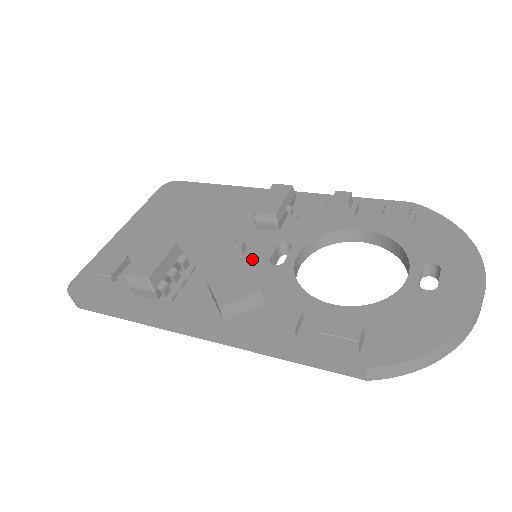
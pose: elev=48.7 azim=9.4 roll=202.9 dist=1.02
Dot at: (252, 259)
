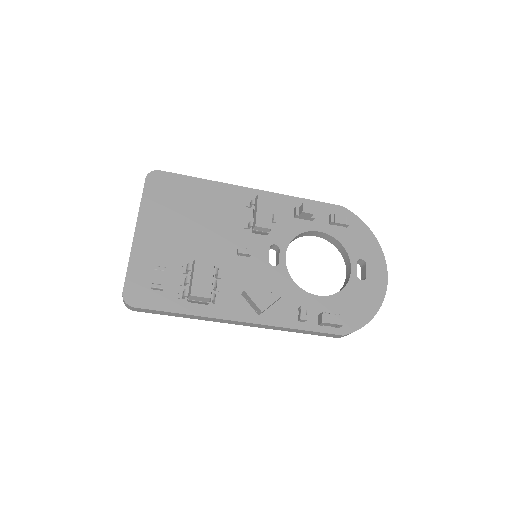
Dot at: (257, 261)
